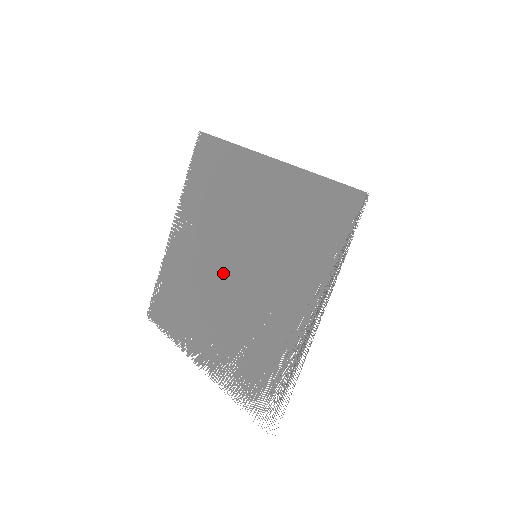
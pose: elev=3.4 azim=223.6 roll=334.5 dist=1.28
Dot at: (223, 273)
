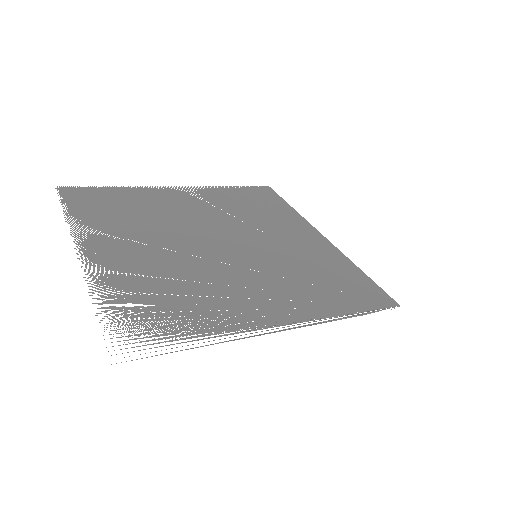
Dot at: (205, 237)
